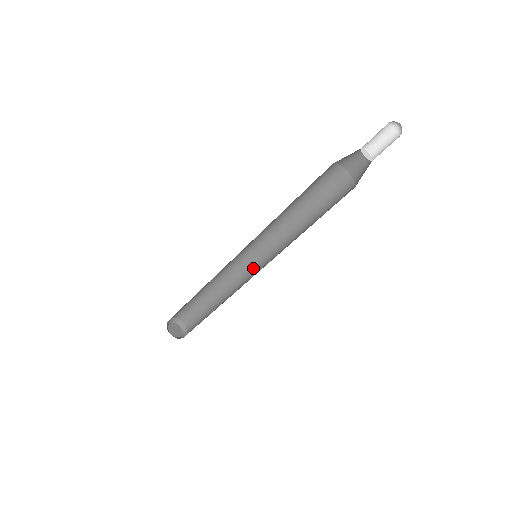
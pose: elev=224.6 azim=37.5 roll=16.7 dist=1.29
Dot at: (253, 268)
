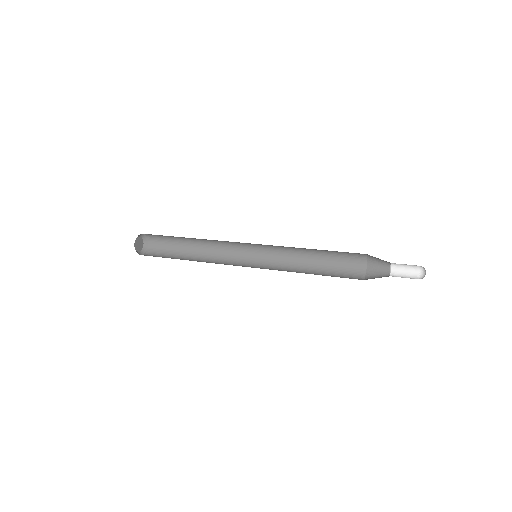
Dot at: (244, 249)
